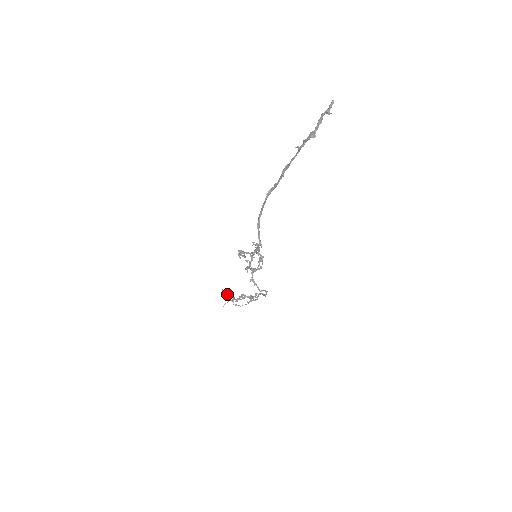
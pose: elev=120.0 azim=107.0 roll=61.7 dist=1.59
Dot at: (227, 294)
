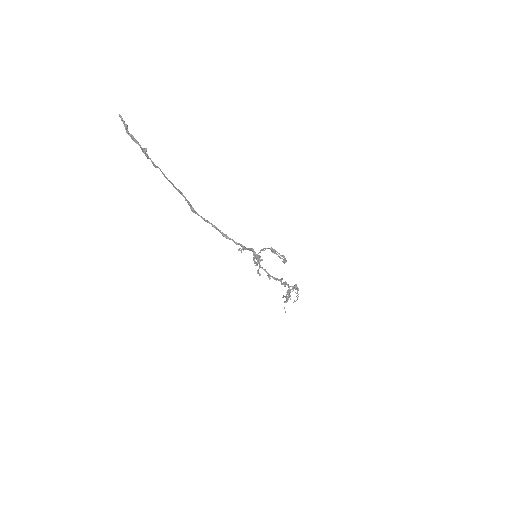
Dot at: (285, 297)
